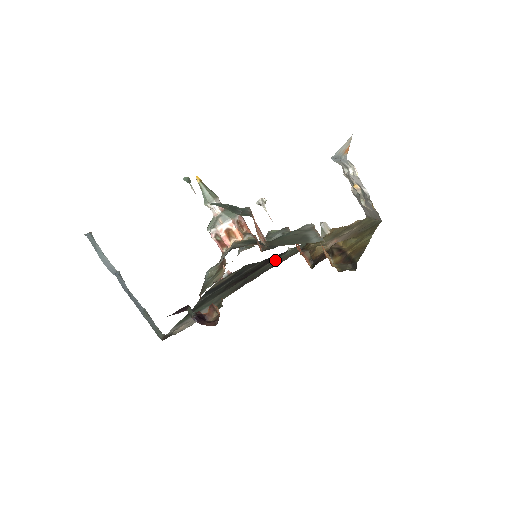
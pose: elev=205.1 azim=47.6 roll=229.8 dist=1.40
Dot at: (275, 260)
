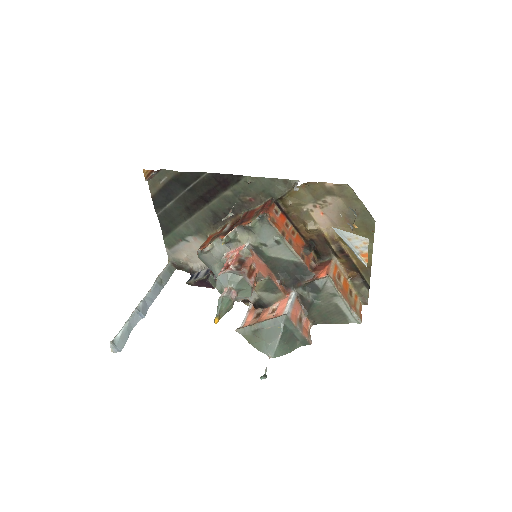
Dot at: (238, 194)
